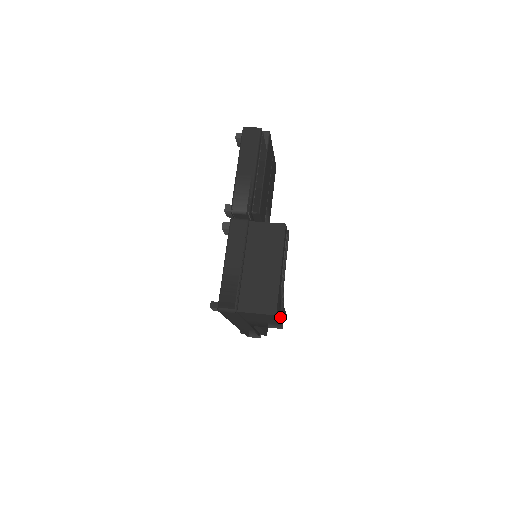
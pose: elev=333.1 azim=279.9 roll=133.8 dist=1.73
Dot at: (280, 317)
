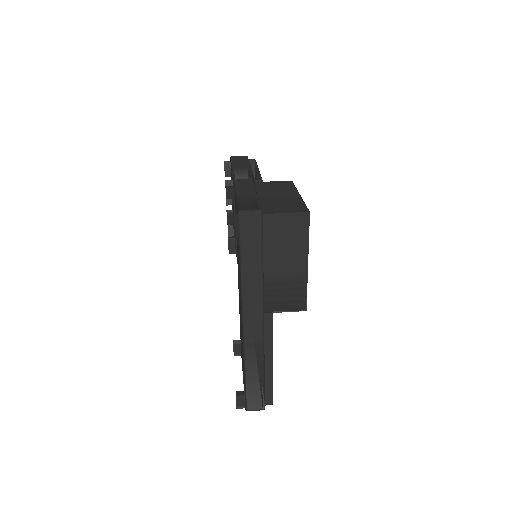
Dot at: occluded
